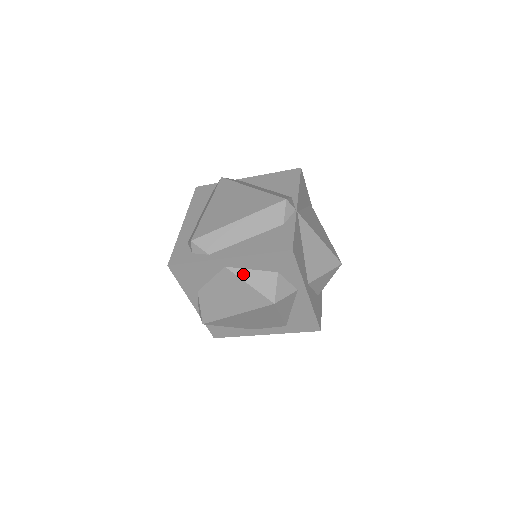
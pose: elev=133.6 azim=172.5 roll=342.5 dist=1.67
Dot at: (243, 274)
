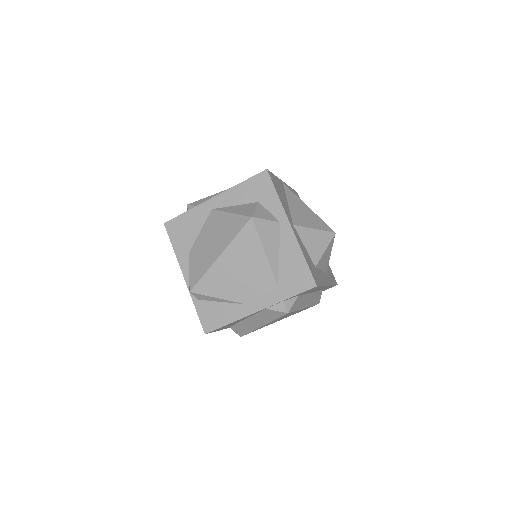
Dot at: (227, 209)
